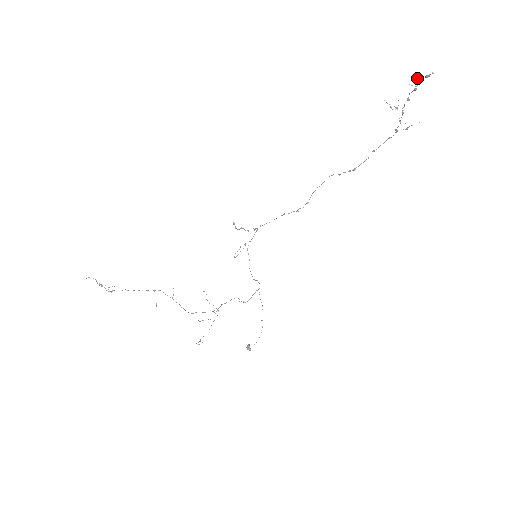
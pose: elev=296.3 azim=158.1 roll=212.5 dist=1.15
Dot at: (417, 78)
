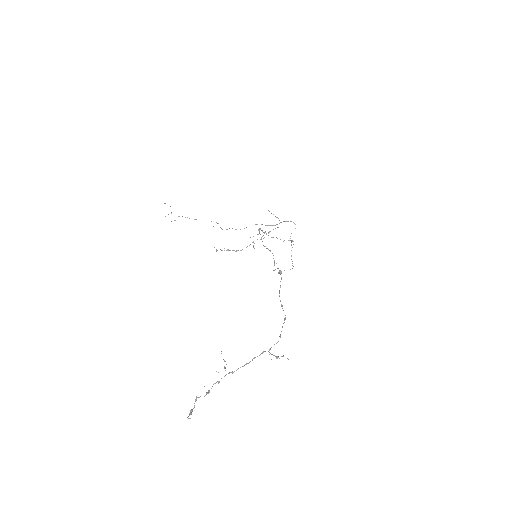
Dot at: (197, 397)
